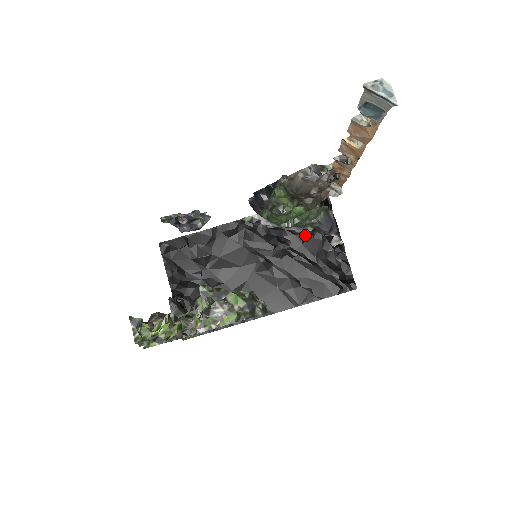
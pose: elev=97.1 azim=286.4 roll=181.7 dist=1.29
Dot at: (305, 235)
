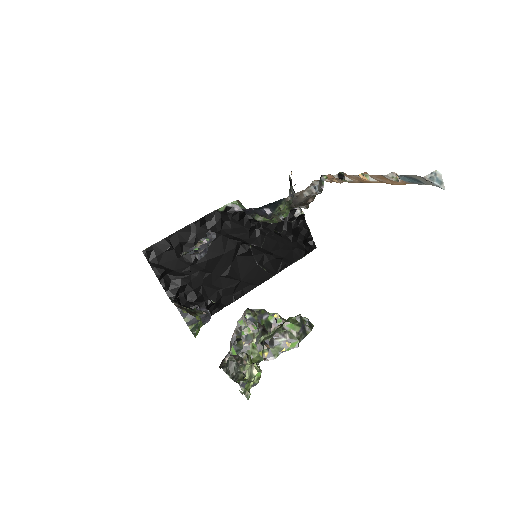
Dot at: occluded
